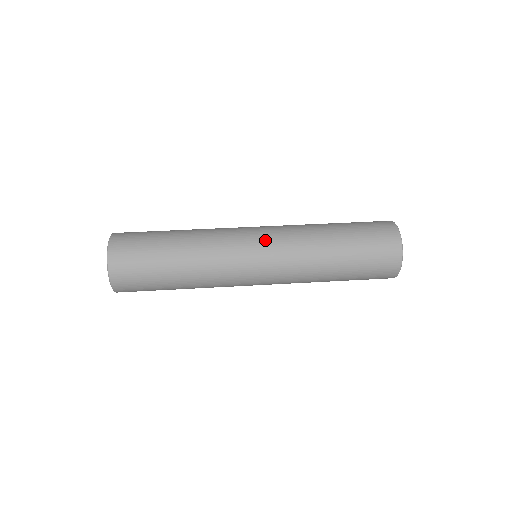
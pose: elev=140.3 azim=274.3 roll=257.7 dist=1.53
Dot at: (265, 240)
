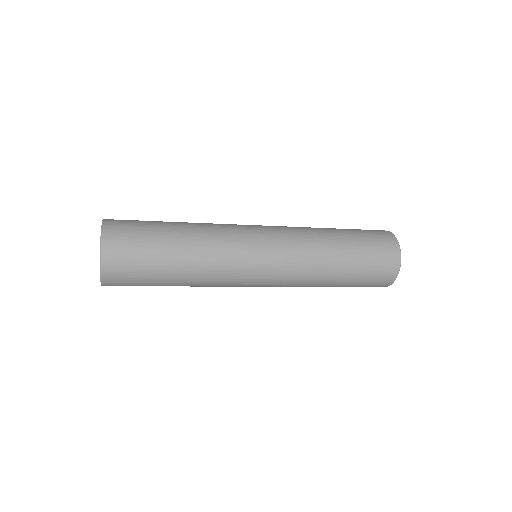
Dot at: occluded
